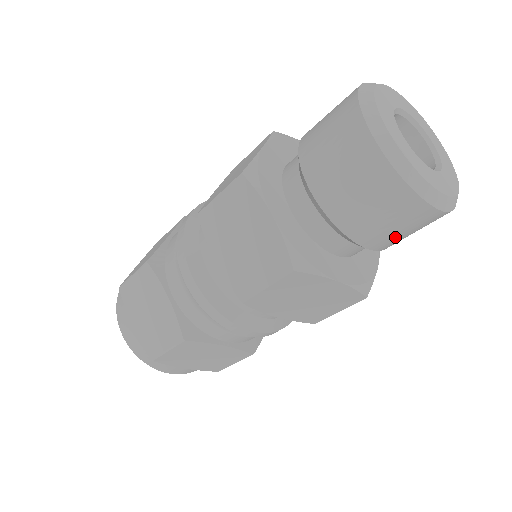
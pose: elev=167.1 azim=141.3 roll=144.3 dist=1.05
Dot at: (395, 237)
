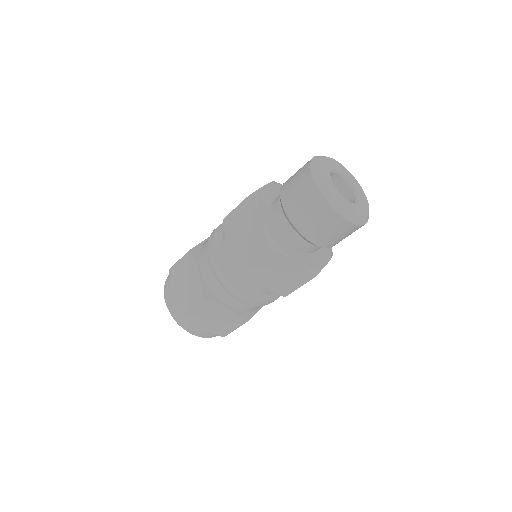
Dot at: (328, 237)
